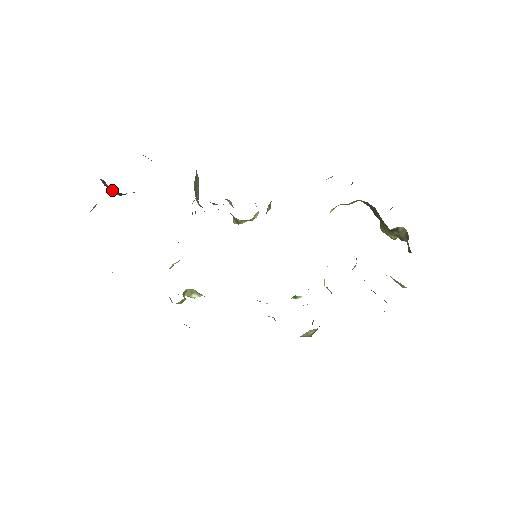
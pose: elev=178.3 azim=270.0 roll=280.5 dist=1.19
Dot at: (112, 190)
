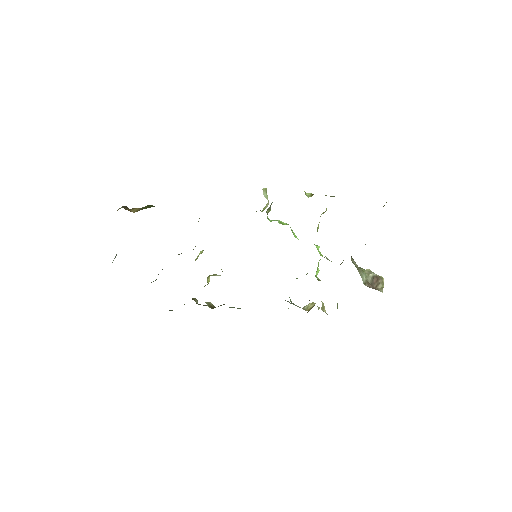
Dot at: occluded
